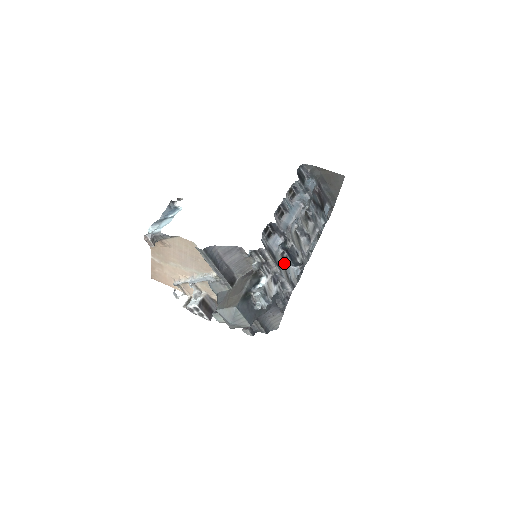
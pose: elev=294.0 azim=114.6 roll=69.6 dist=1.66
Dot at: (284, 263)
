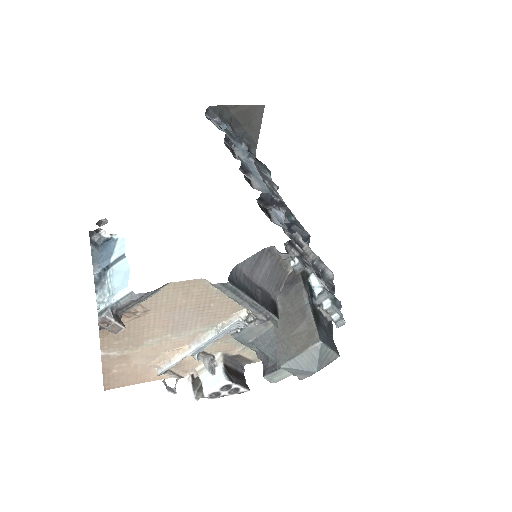
Dot at: occluded
